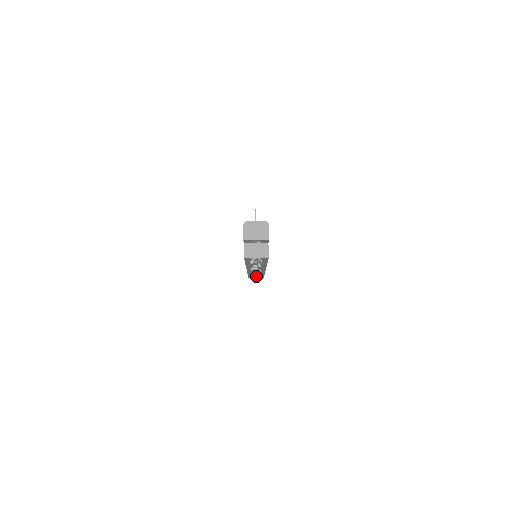
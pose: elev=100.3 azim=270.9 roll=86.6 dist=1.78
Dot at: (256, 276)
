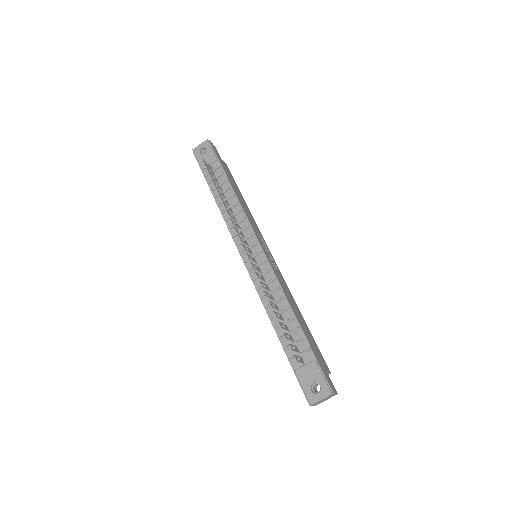
Dot at: occluded
